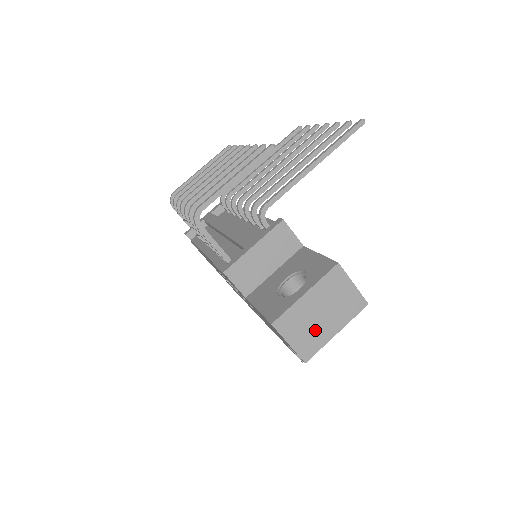
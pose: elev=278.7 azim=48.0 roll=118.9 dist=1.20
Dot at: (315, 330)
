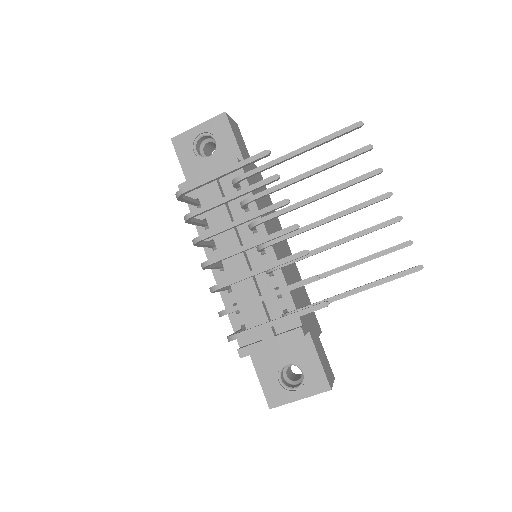
Dot at: occluded
